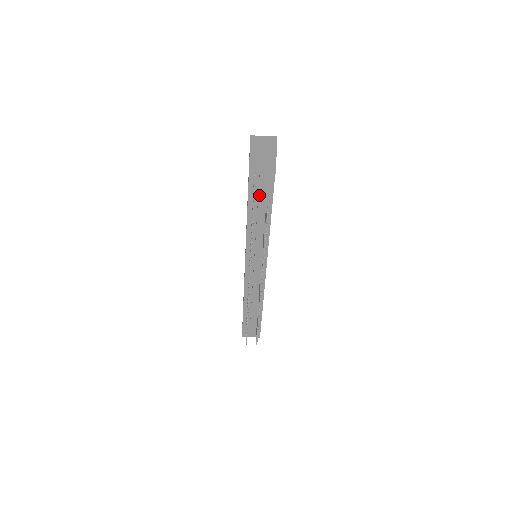
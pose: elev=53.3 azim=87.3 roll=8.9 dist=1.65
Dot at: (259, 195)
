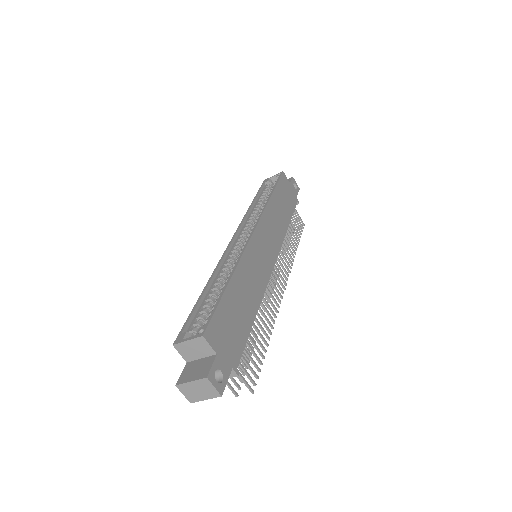
Dot at: occluded
